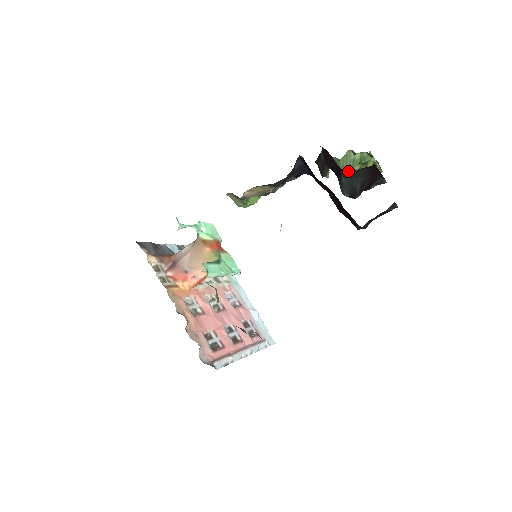
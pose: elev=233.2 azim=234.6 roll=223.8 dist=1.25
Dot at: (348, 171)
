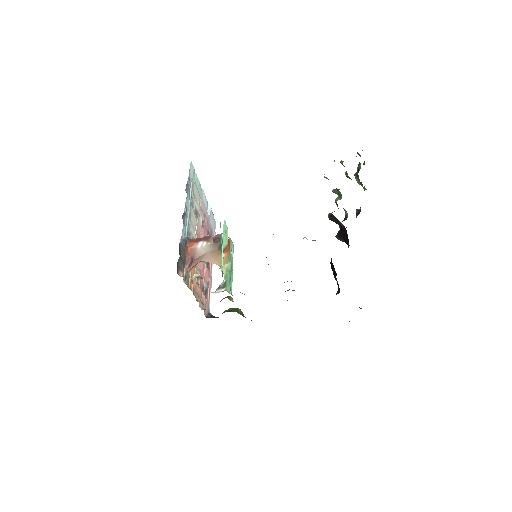
Dot at: occluded
